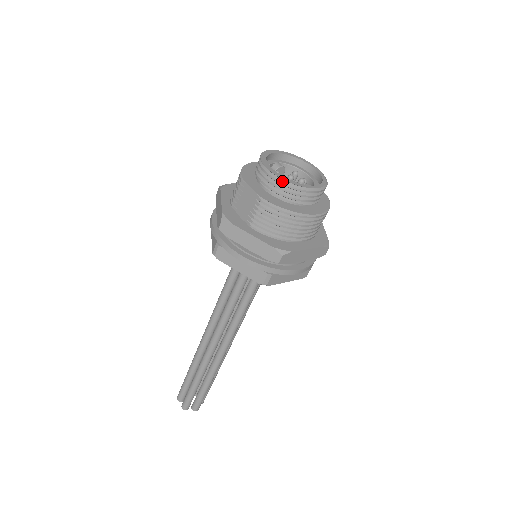
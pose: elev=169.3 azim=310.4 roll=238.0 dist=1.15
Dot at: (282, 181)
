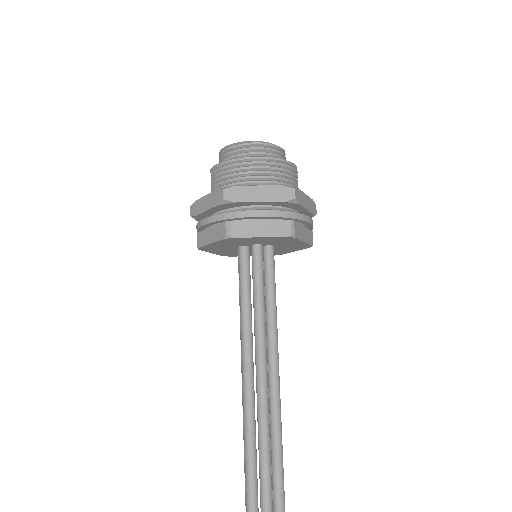
Dot at: (225, 150)
